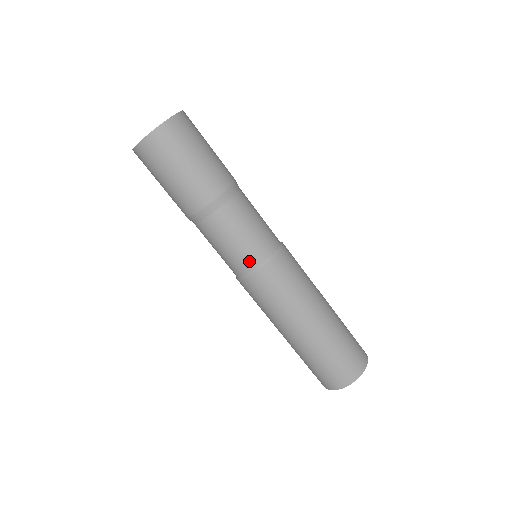
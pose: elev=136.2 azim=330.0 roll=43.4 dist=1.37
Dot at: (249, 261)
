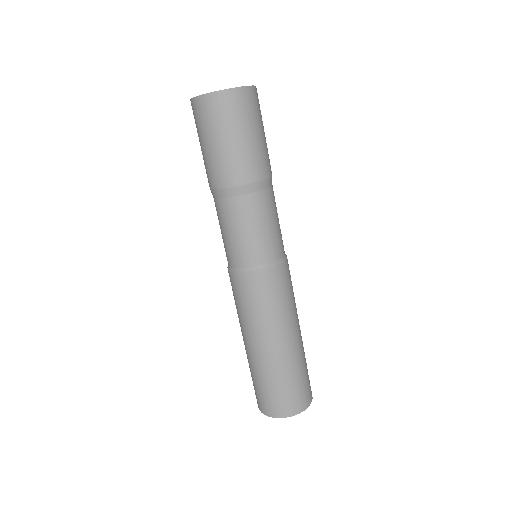
Dot at: (279, 249)
